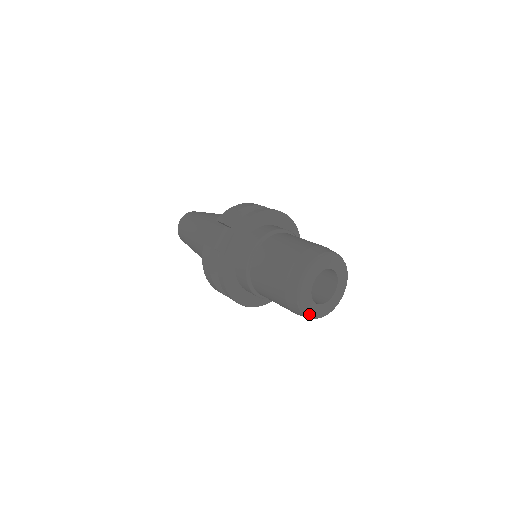
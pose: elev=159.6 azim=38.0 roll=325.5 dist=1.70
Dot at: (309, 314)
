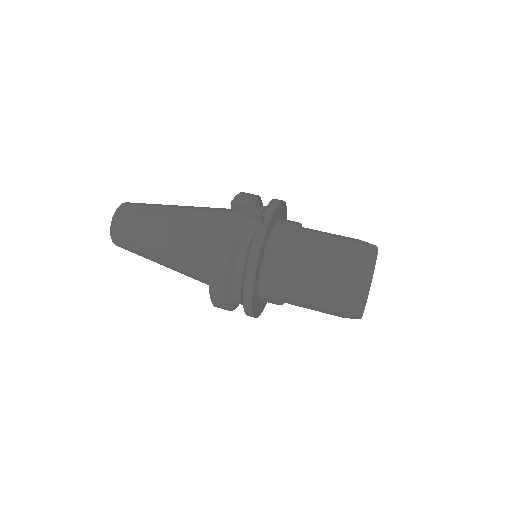
Dot at: (363, 311)
